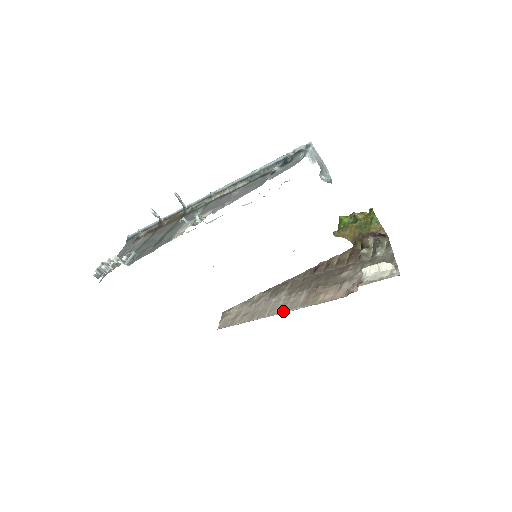
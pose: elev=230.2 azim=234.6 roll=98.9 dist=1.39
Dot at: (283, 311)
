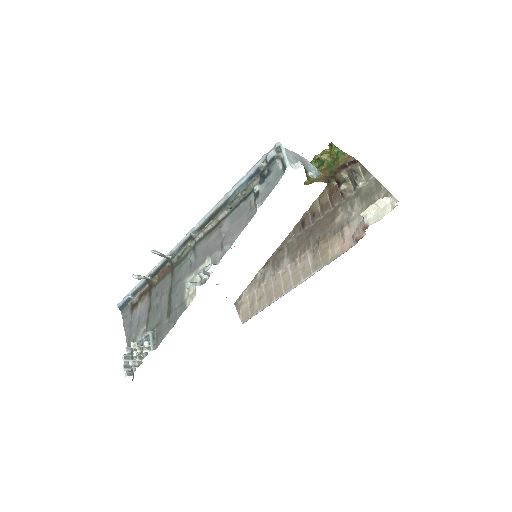
Dot at: (299, 282)
